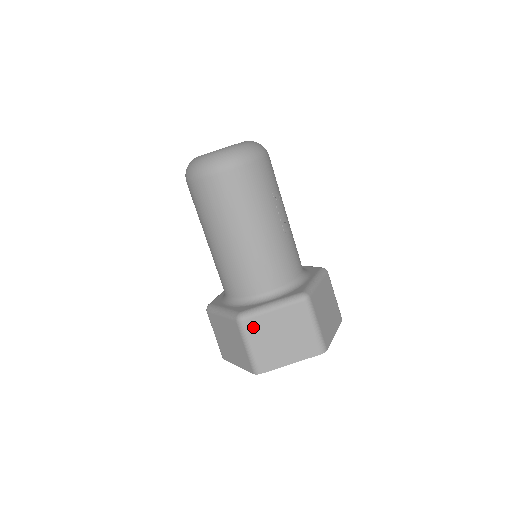
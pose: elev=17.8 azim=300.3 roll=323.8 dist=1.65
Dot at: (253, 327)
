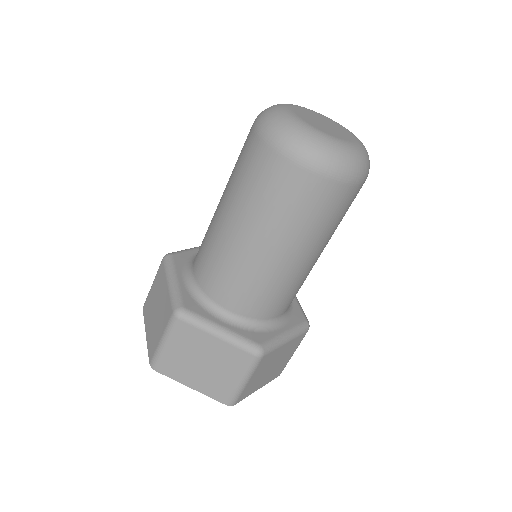
Dot at: (264, 361)
